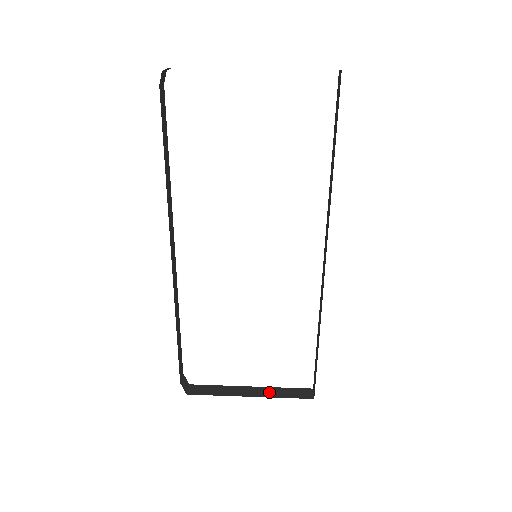
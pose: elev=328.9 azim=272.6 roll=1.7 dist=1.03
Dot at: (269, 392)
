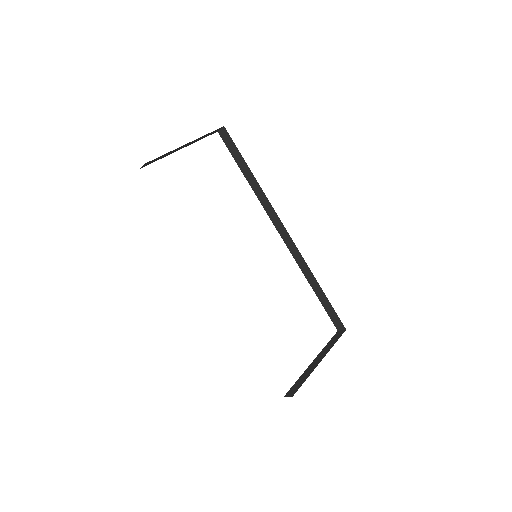
Dot at: (325, 351)
